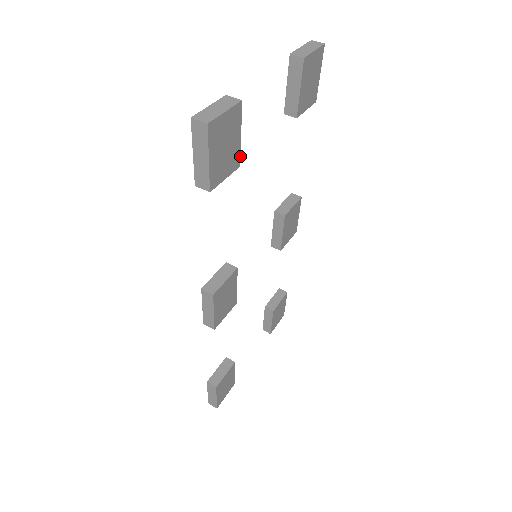
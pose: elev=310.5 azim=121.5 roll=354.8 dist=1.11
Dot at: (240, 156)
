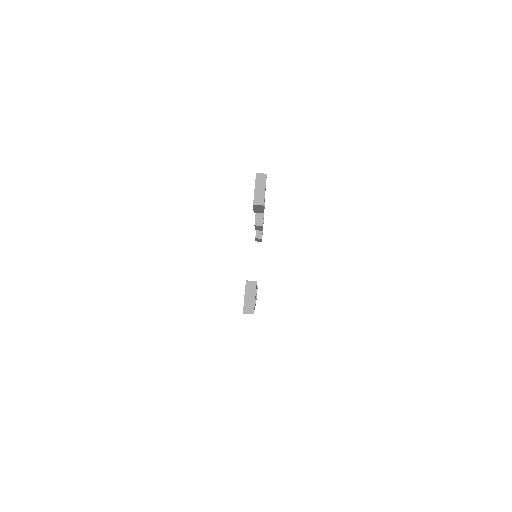
Dot at: occluded
